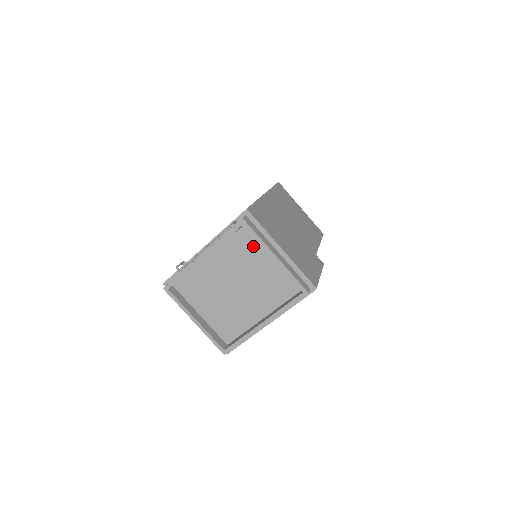
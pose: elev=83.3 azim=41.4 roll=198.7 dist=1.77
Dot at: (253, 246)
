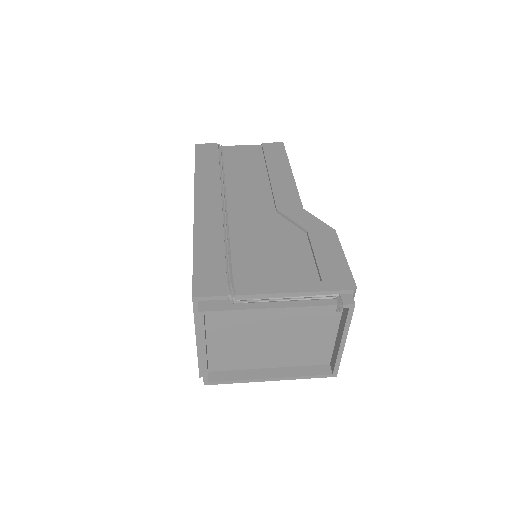
Dot at: (328, 318)
